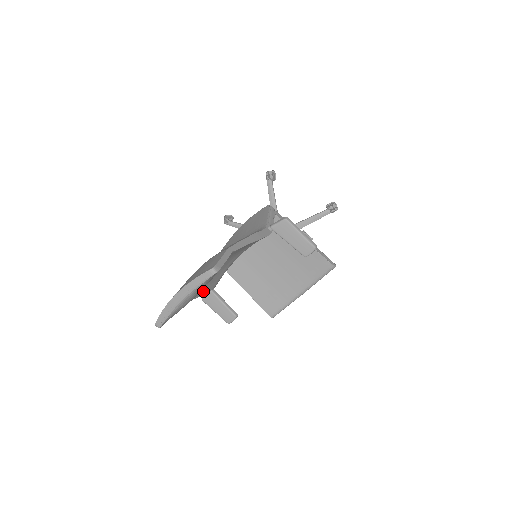
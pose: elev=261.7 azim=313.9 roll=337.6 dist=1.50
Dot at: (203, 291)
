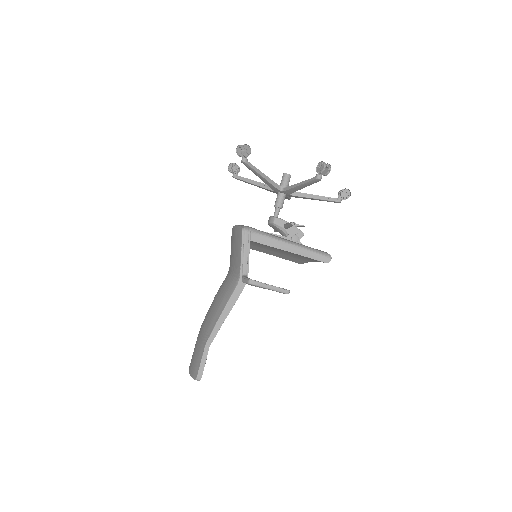
Dot at: occluded
